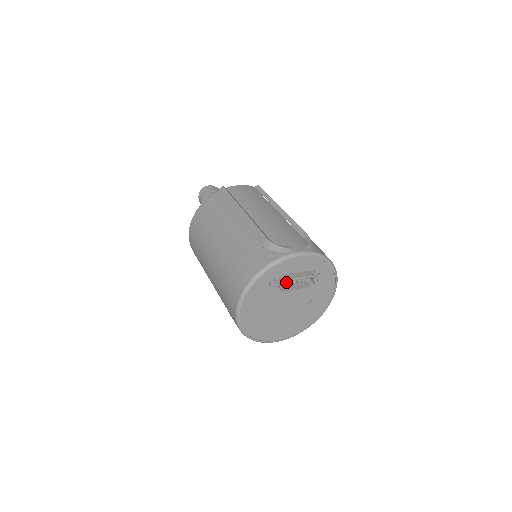
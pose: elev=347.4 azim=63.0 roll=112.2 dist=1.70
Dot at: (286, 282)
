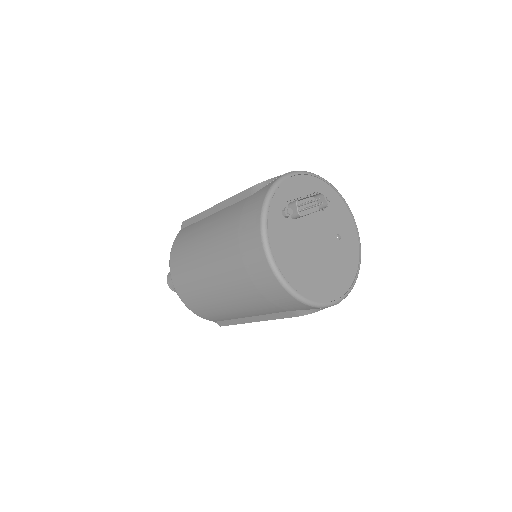
Dot at: (298, 205)
